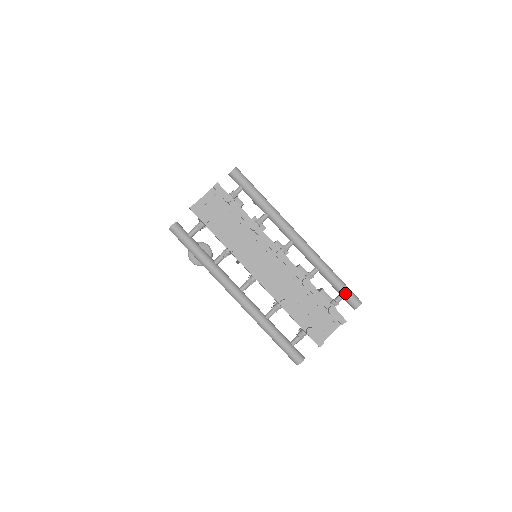
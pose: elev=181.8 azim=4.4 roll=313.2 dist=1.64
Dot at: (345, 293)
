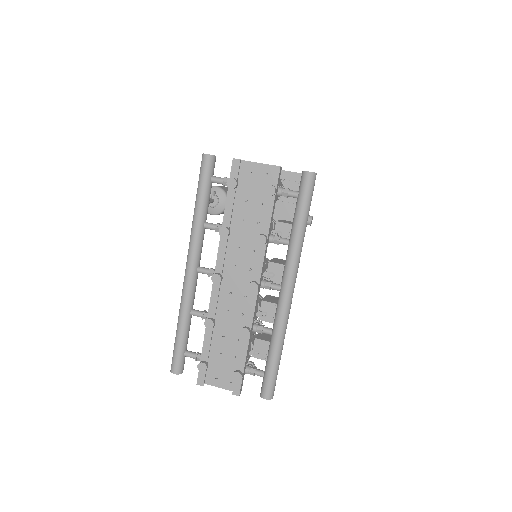
Dot at: (268, 377)
